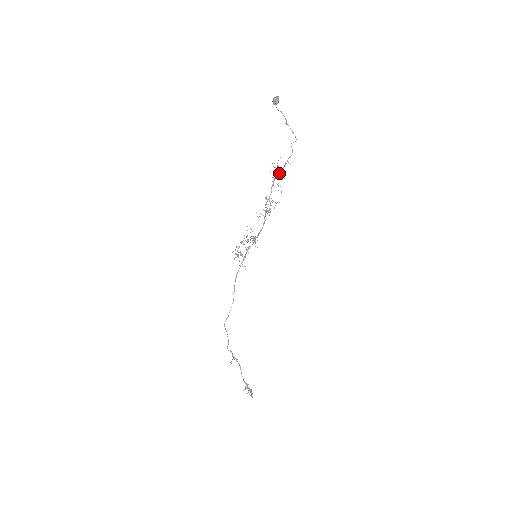
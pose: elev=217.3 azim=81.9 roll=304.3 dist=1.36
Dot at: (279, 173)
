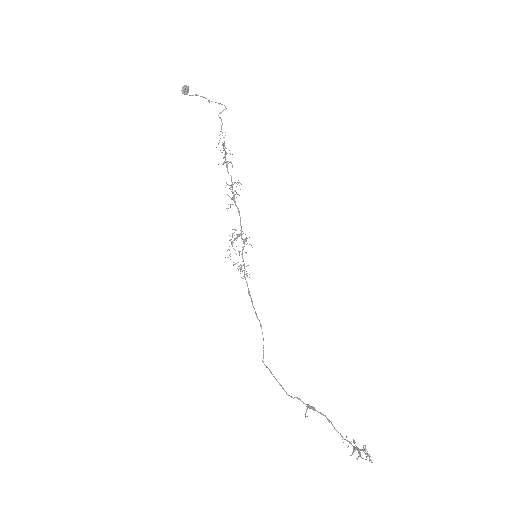
Dot at: (224, 150)
